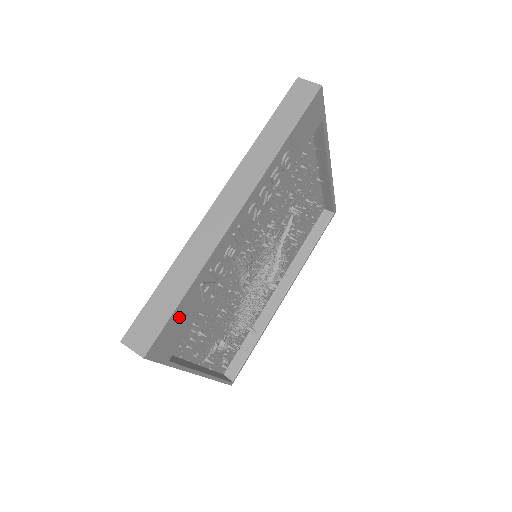
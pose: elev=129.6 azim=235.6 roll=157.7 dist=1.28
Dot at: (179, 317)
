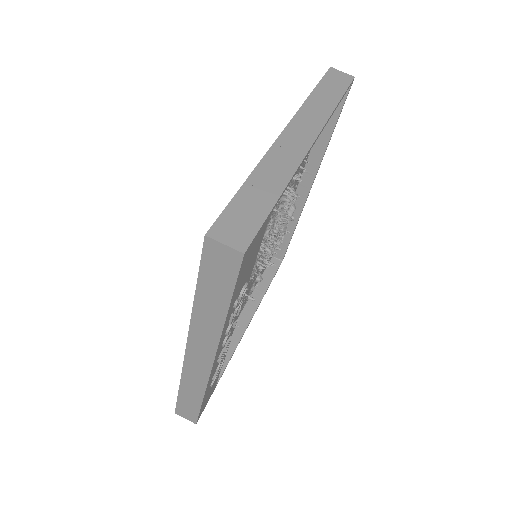
Dot at: (206, 397)
